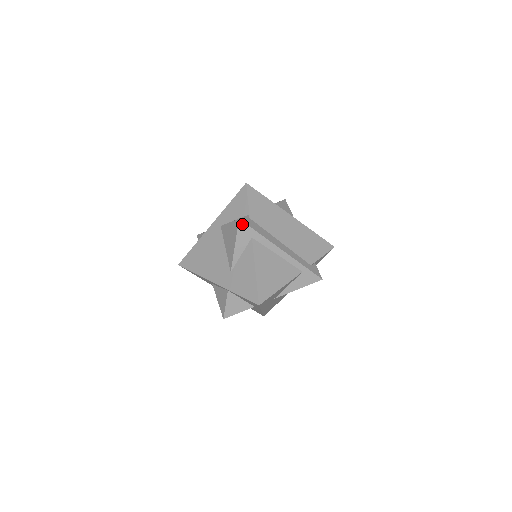
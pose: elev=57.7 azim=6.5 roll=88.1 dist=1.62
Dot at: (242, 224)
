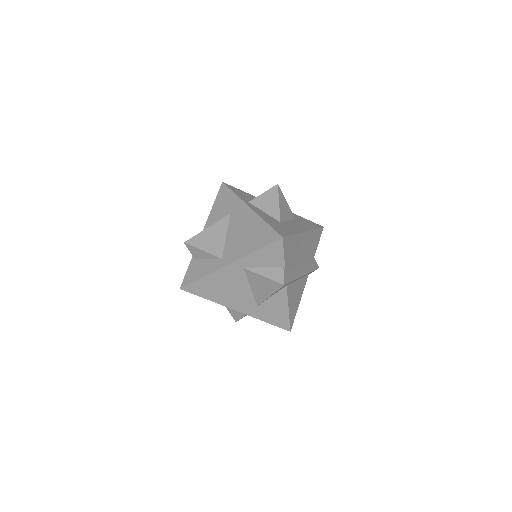
Dot at: (284, 285)
